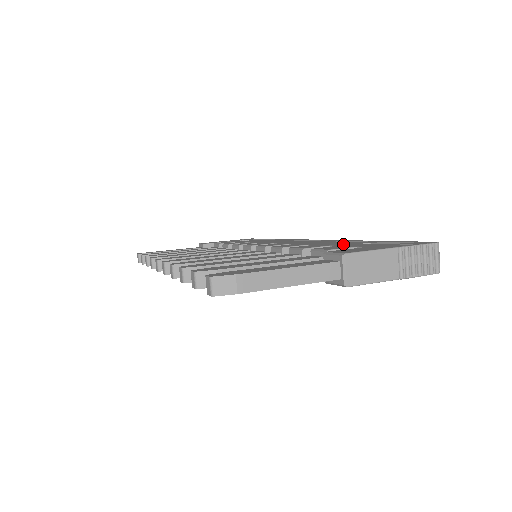
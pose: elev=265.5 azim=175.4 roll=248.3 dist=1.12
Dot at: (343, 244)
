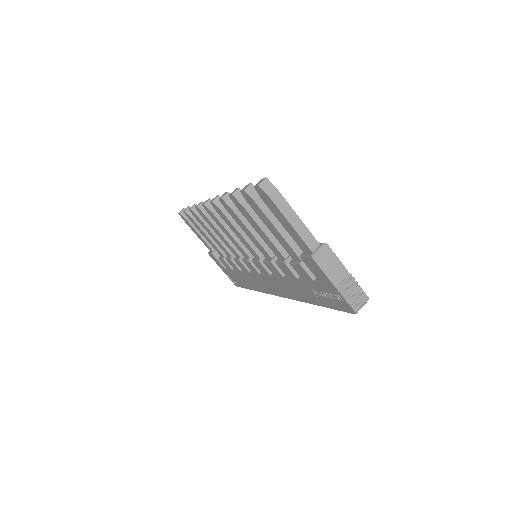
Dot at: occluded
